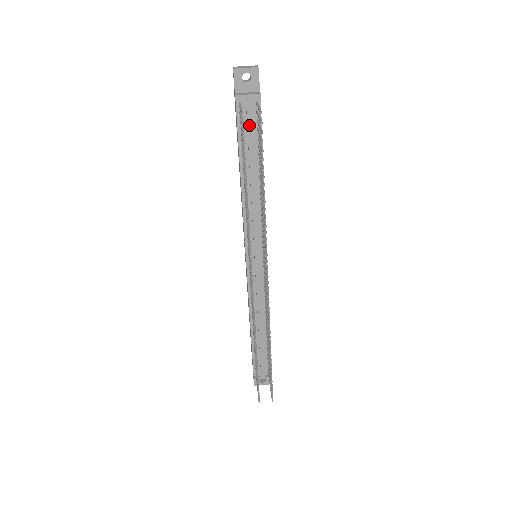
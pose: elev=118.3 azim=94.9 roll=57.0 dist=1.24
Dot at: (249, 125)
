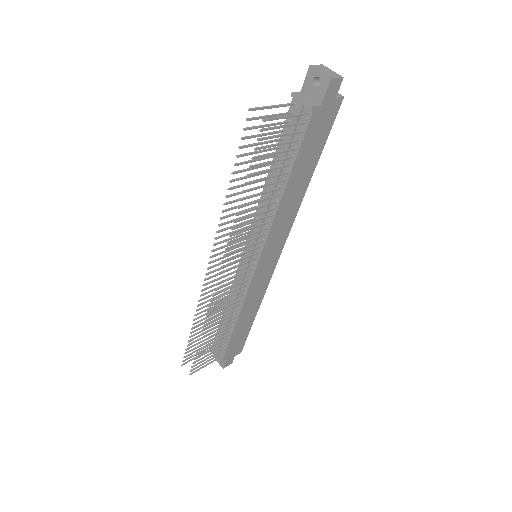
Dot at: (291, 130)
